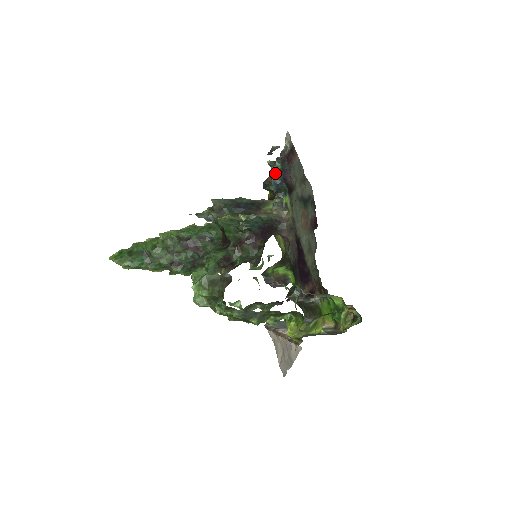
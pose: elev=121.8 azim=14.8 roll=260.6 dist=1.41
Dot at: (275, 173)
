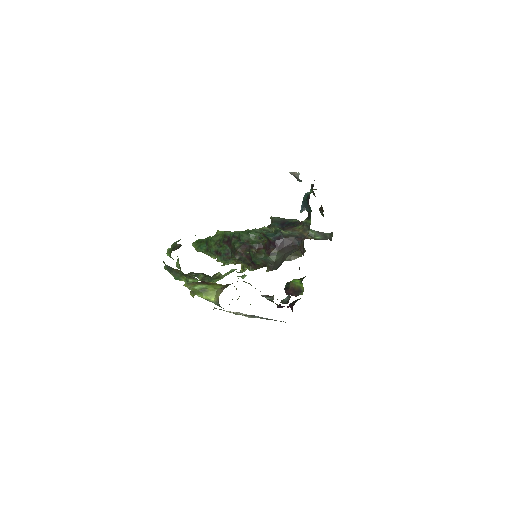
Dot at: (306, 198)
